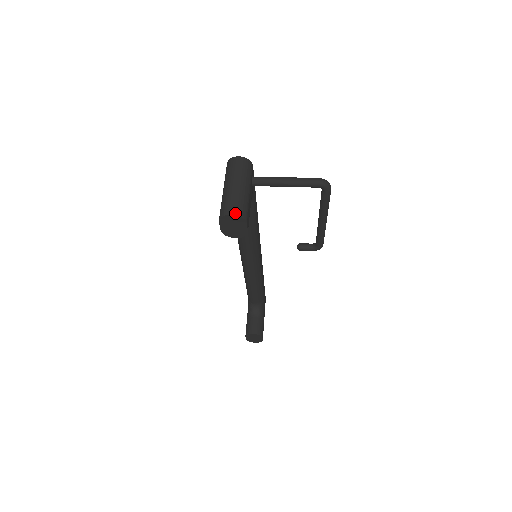
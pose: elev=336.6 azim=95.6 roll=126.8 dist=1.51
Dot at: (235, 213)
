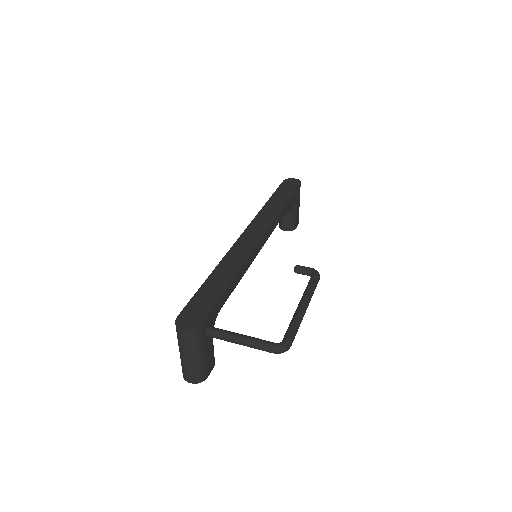
Dot at: (193, 382)
